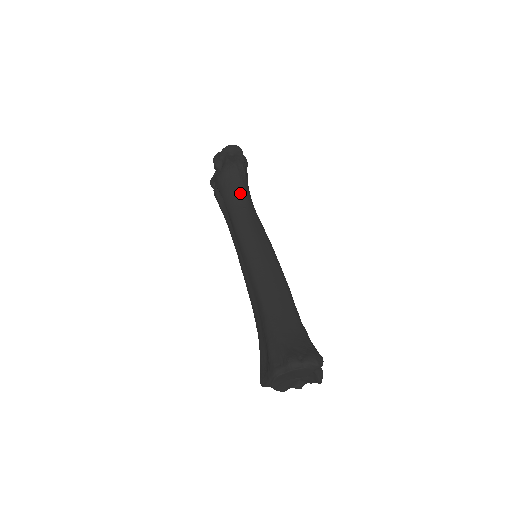
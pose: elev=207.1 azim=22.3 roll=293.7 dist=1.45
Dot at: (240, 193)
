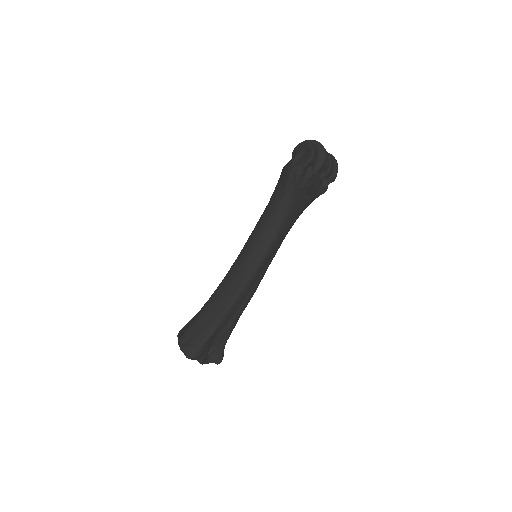
Dot at: (278, 199)
